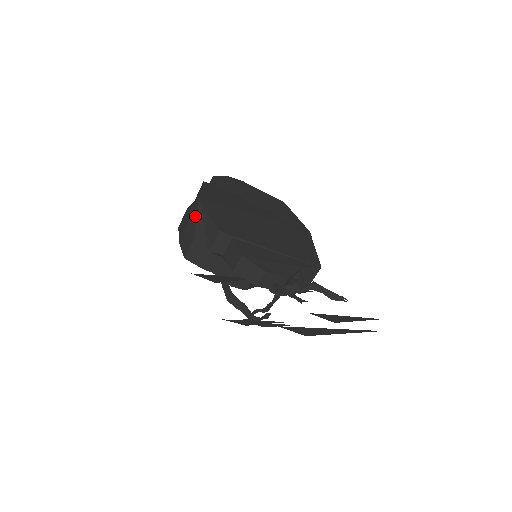
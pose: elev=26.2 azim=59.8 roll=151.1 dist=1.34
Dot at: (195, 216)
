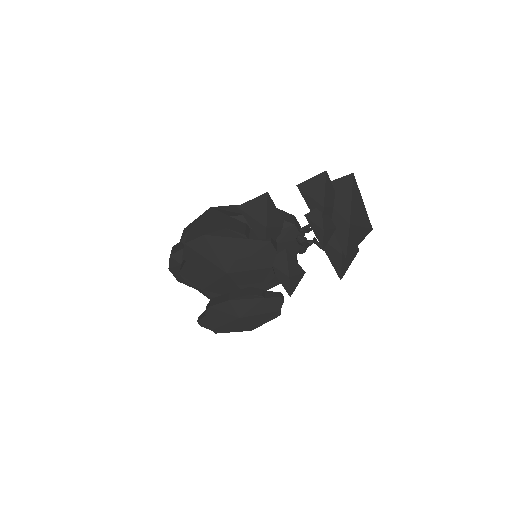
Dot at: (216, 212)
